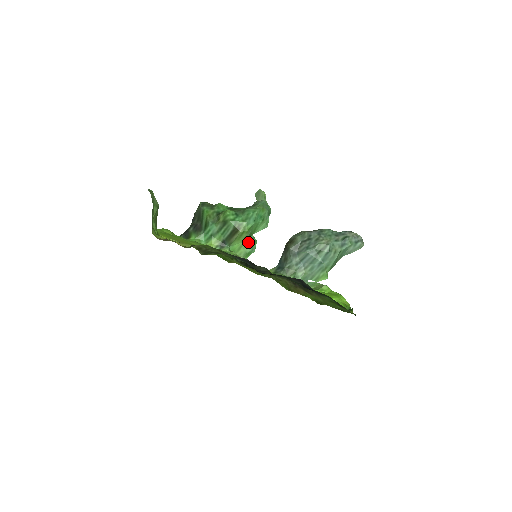
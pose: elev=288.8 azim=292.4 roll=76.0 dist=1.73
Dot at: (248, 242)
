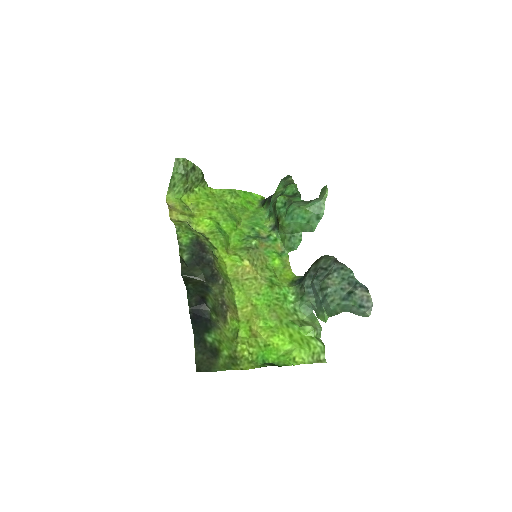
Dot at: (291, 237)
